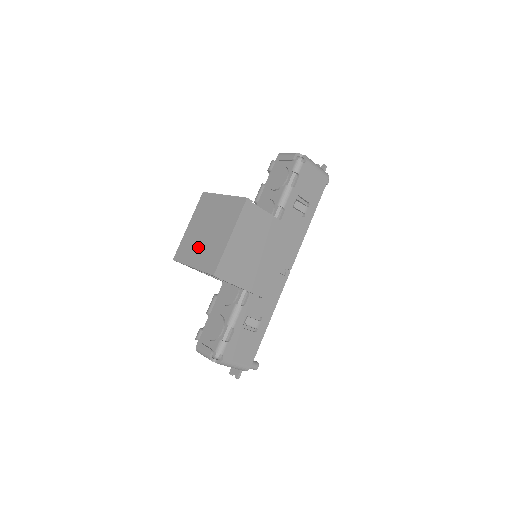
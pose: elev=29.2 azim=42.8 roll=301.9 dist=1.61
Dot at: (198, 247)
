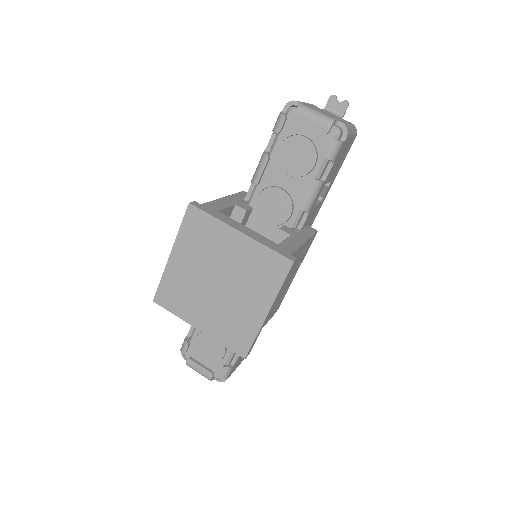
Dot at: (203, 303)
